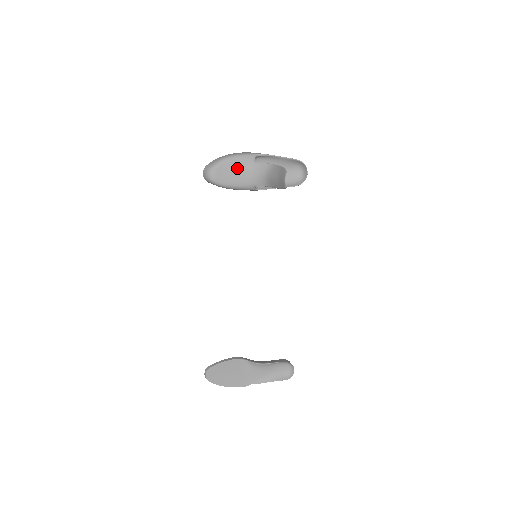
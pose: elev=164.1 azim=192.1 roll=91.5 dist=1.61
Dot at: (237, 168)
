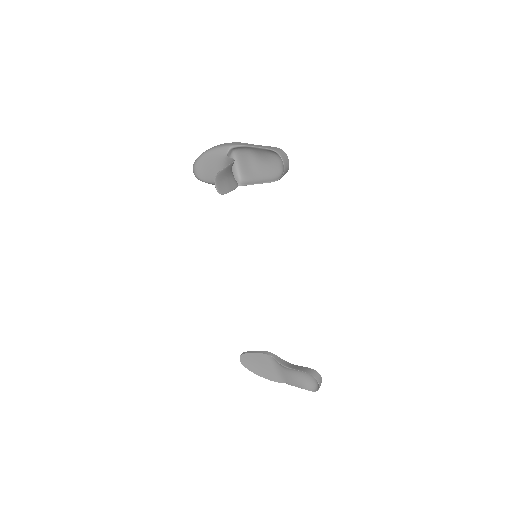
Dot at: (213, 164)
